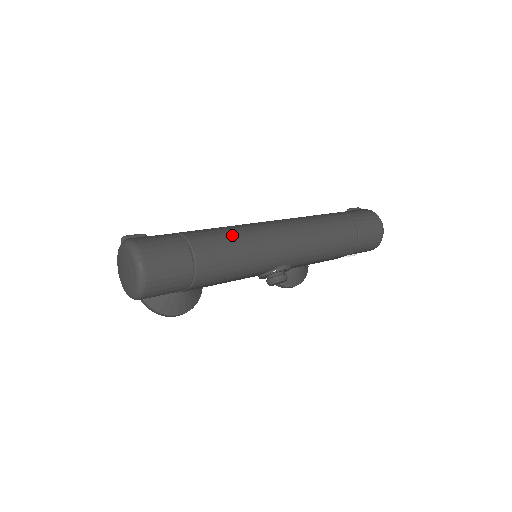
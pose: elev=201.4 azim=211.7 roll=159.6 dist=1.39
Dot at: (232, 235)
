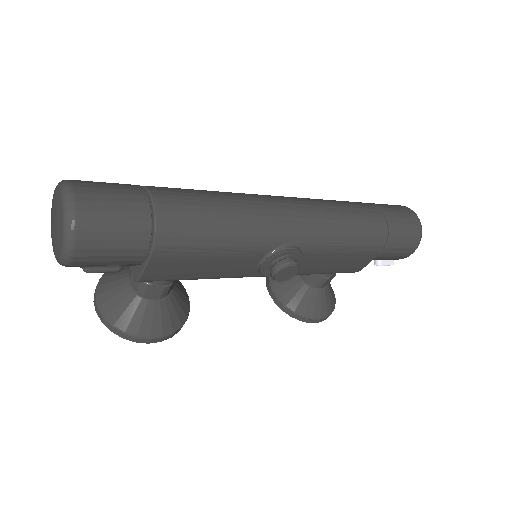
Dot at: (210, 192)
